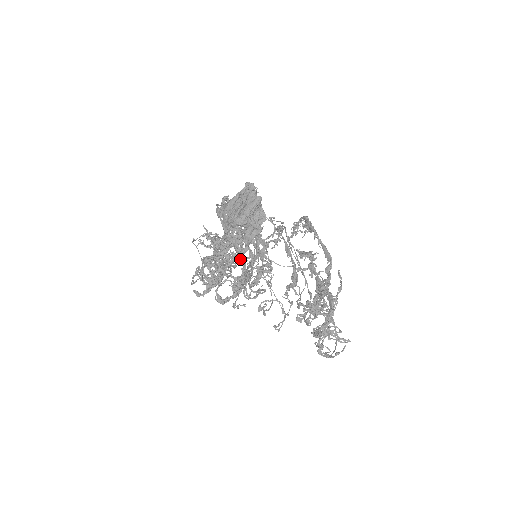
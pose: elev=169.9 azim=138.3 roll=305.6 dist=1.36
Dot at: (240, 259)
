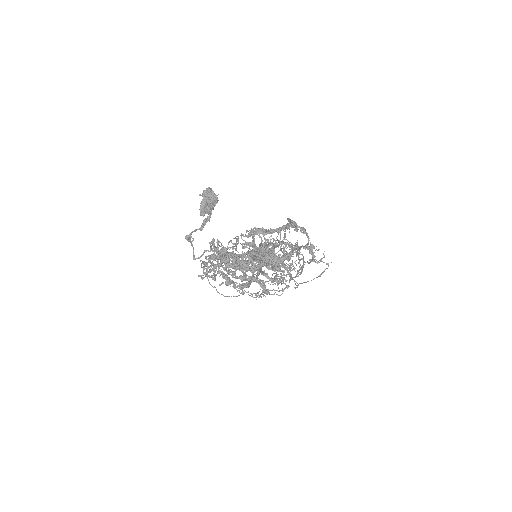
Dot at: (201, 225)
